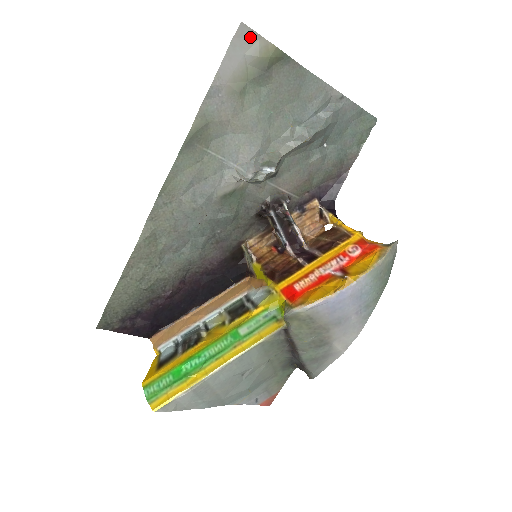
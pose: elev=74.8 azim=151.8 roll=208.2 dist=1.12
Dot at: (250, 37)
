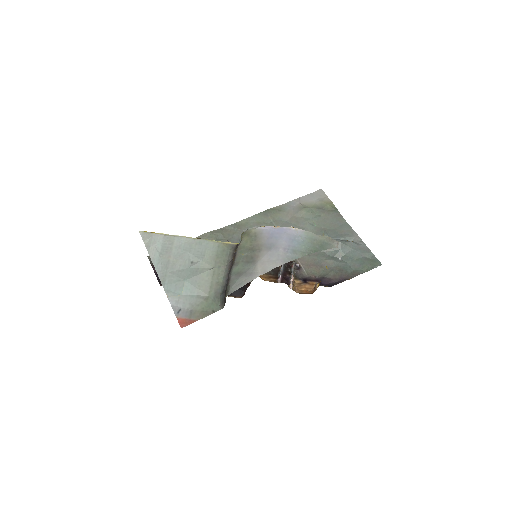
Dot at: (322, 195)
